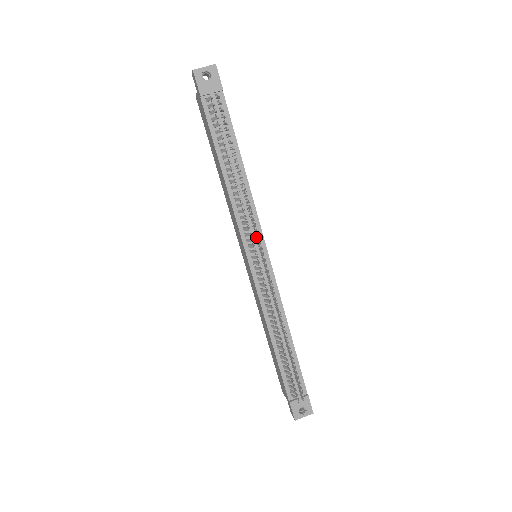
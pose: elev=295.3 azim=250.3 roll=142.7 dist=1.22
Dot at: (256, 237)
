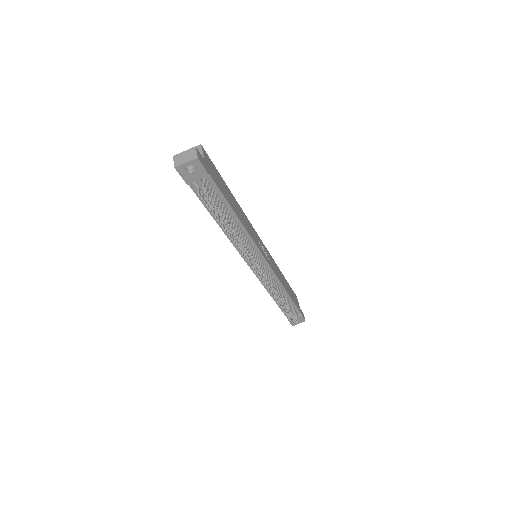
Dot at: (255, 260)
